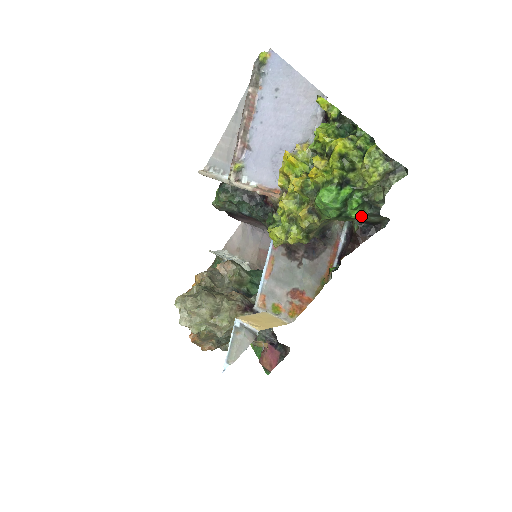
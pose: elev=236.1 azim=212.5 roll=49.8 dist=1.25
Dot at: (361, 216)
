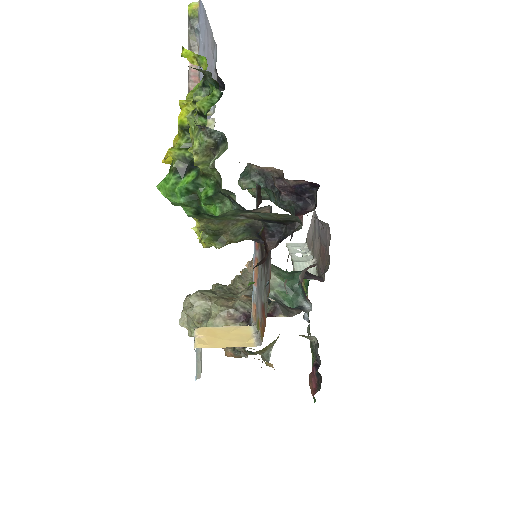
Dot at: (242, 212)
